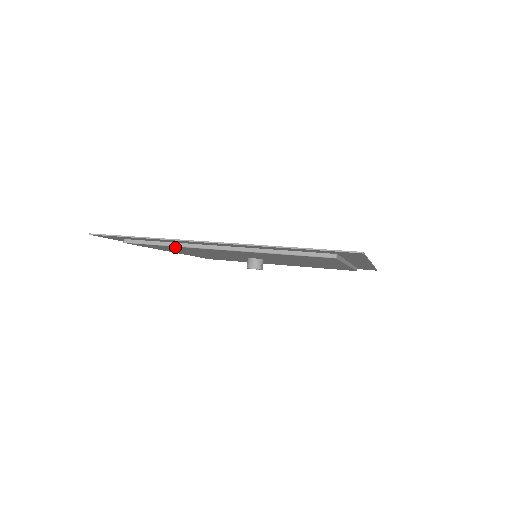
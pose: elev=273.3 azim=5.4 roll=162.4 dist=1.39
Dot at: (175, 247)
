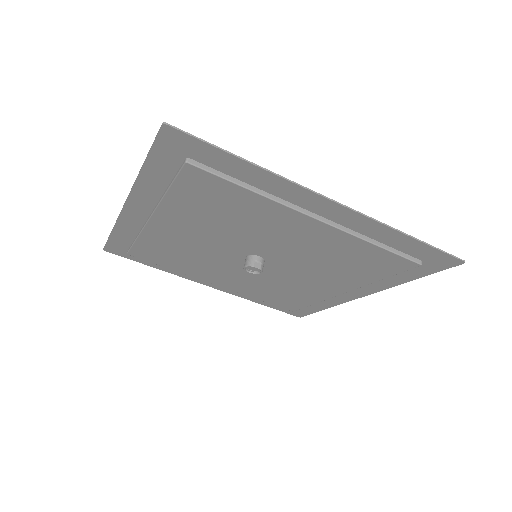
Dot at: (147, 242)
